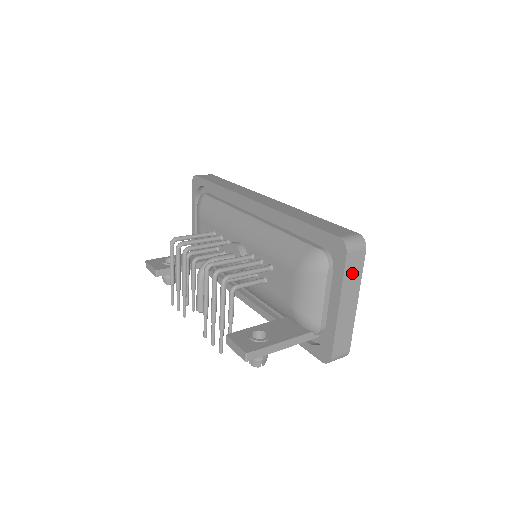
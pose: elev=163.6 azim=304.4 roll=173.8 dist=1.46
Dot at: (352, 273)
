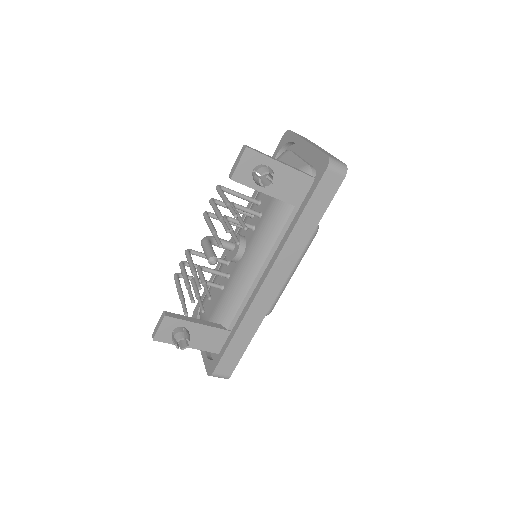
Dot at: (304, 138)
